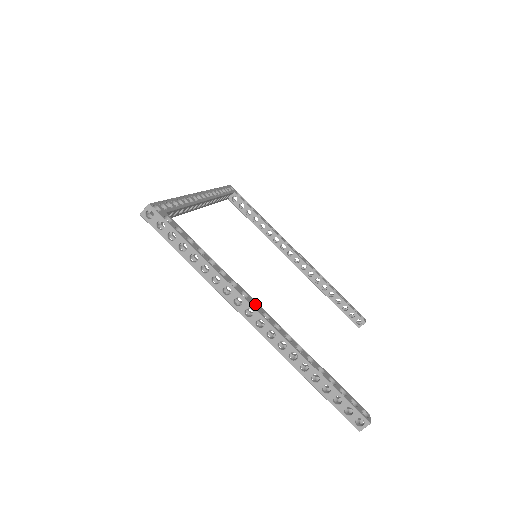
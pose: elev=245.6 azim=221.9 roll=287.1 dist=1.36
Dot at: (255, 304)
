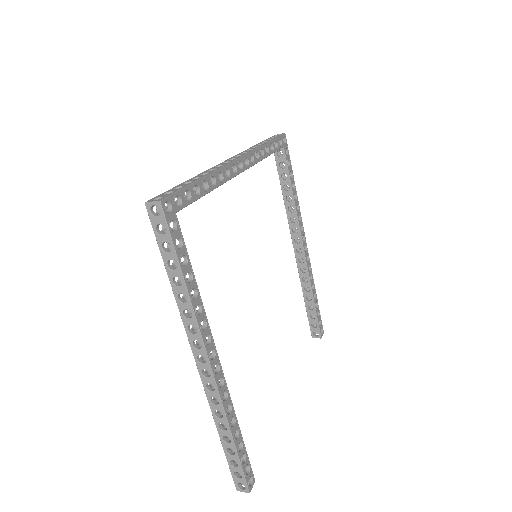
Dot at: (214, 351)
